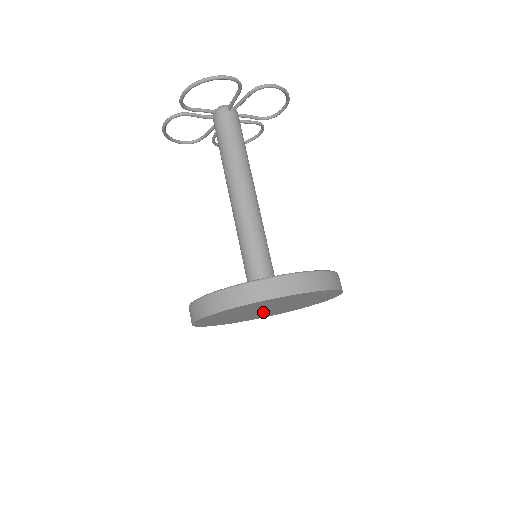
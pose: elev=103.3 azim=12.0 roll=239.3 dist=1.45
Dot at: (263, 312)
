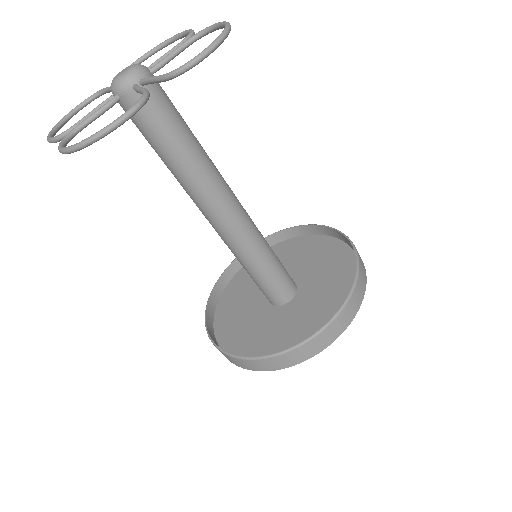
Dot at: occluded
